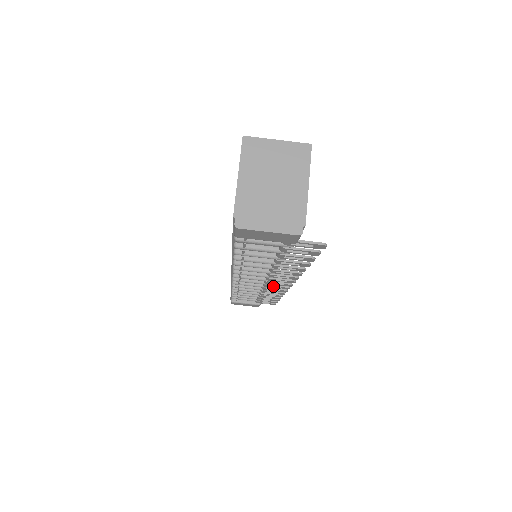
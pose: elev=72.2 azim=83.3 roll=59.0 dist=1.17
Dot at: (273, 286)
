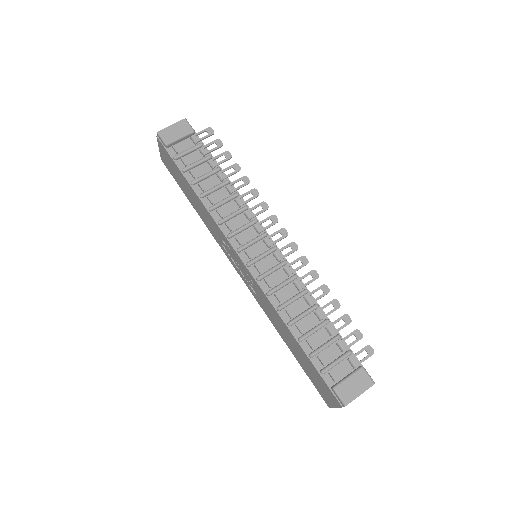
Dot at: (281, 250)
